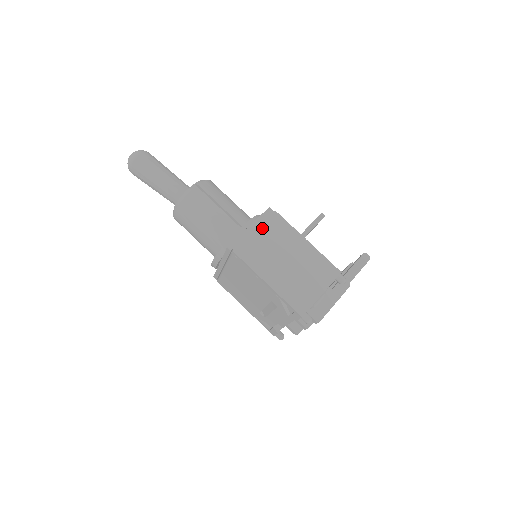
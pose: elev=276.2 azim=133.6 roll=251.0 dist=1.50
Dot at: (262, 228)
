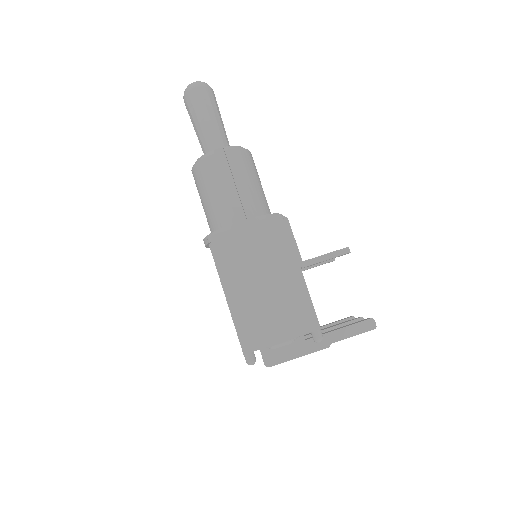
Dot at: (257, 234)
